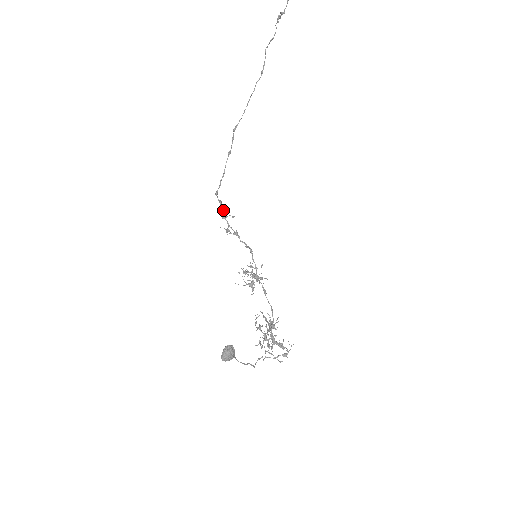
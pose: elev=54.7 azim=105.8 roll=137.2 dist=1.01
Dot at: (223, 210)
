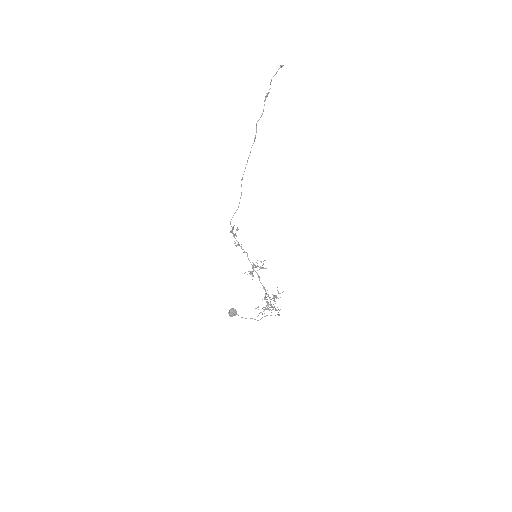
Dot at: (231, 232)
